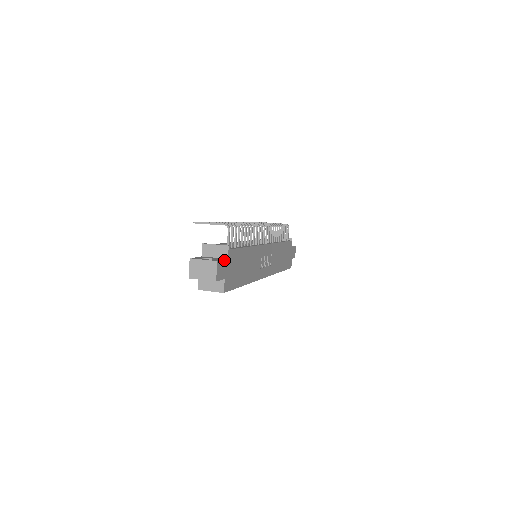
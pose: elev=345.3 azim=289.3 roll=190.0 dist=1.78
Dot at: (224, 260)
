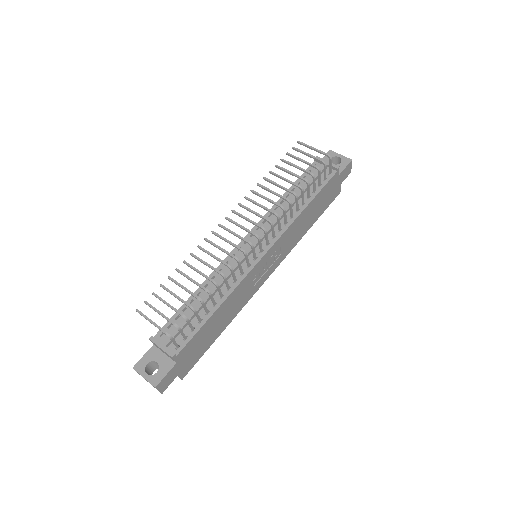
Dot at: (169, 371)
